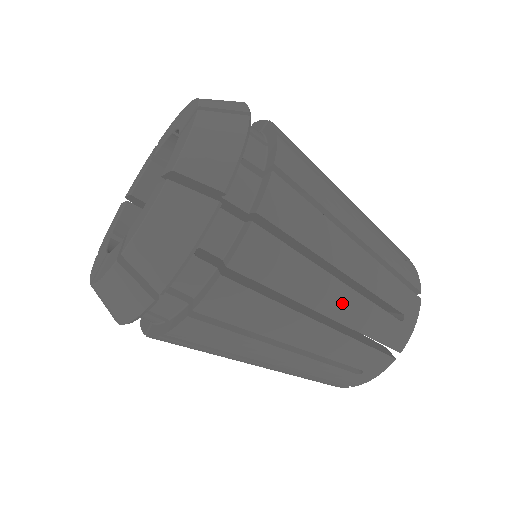
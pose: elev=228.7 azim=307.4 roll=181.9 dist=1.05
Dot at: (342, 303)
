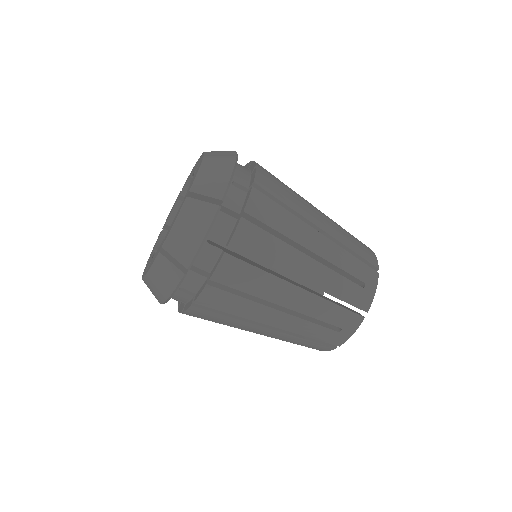
Dot at: (325, 223)
